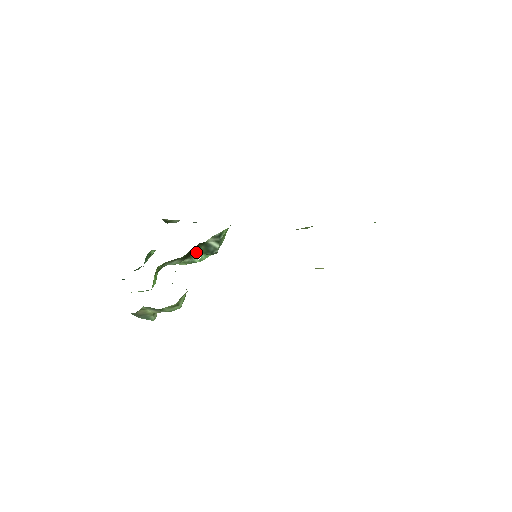
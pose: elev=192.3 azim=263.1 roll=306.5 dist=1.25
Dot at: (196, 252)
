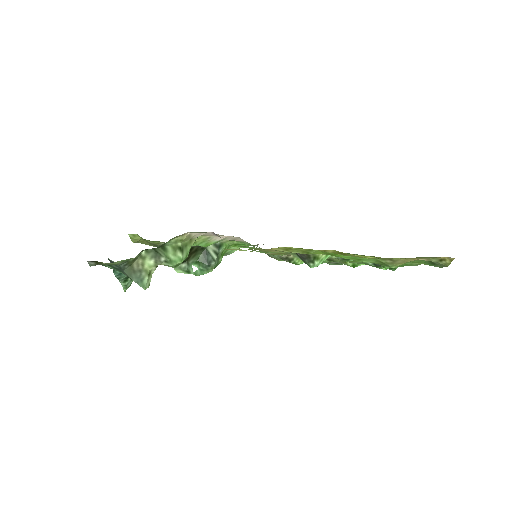
Dot at: (194, 259)
